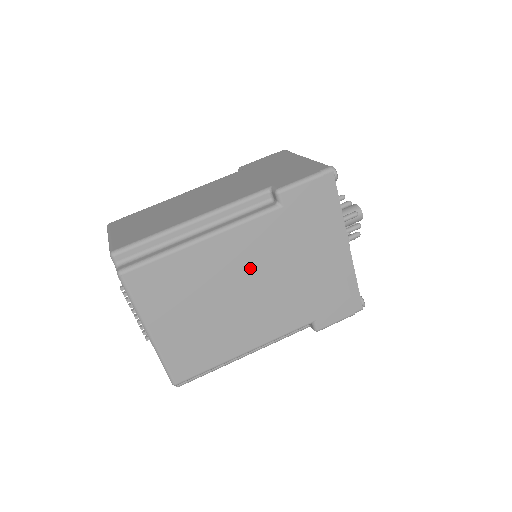
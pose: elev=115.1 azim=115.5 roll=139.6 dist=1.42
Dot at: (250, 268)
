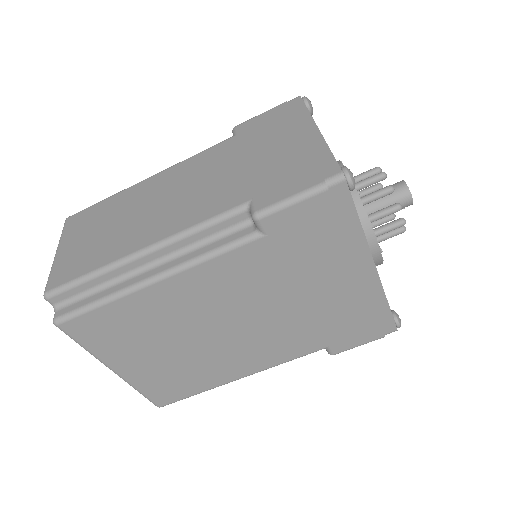
Dot at: (228, 305)
